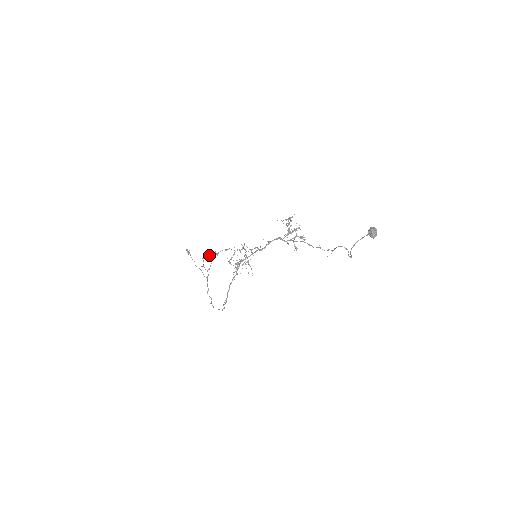
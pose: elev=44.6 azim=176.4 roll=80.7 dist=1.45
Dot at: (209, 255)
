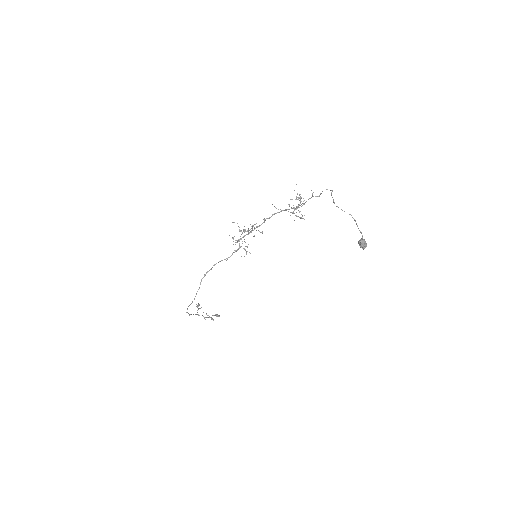
Dot at: (212, 318)
